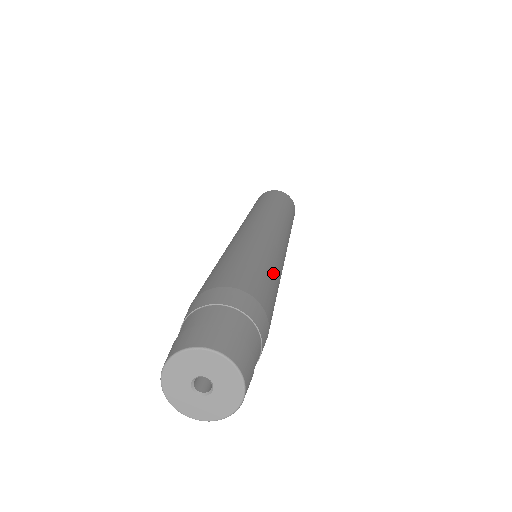
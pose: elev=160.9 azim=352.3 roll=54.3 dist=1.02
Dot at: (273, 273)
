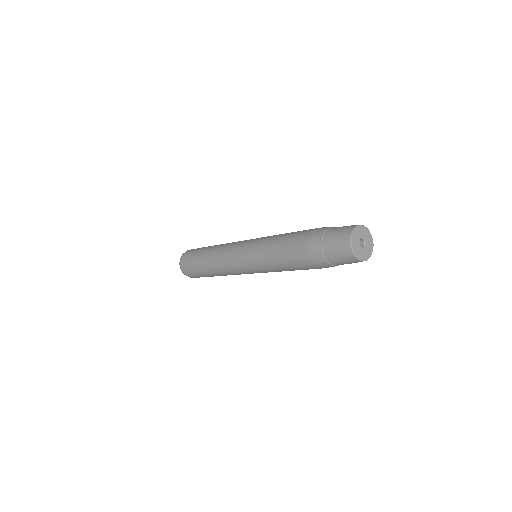
Dot at: occluded
